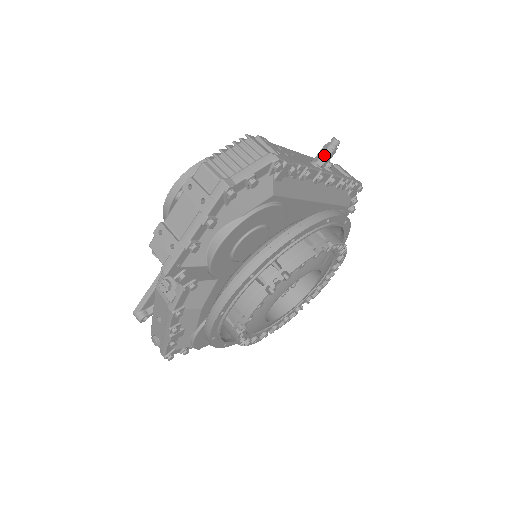
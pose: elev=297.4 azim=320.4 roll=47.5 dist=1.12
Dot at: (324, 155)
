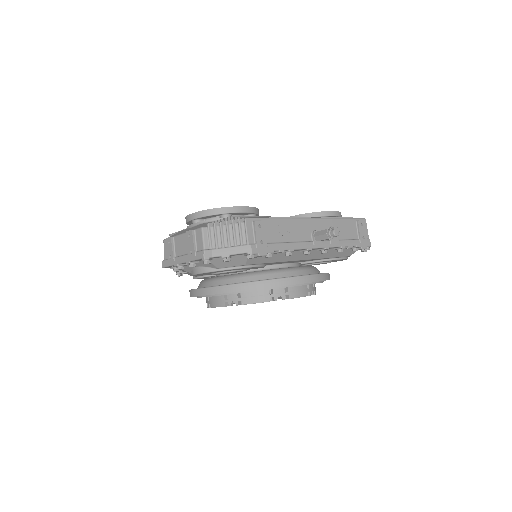
Dot at: (321, 236)
